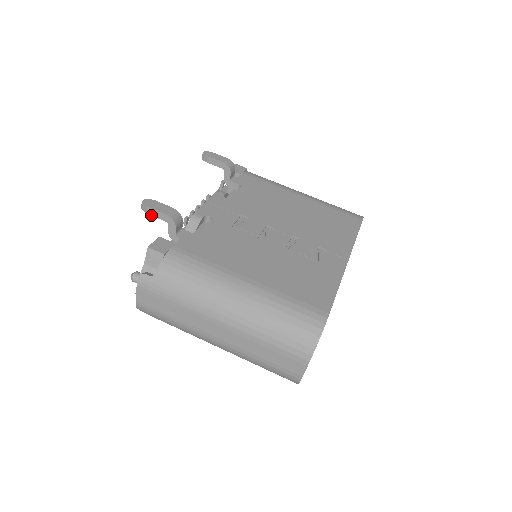
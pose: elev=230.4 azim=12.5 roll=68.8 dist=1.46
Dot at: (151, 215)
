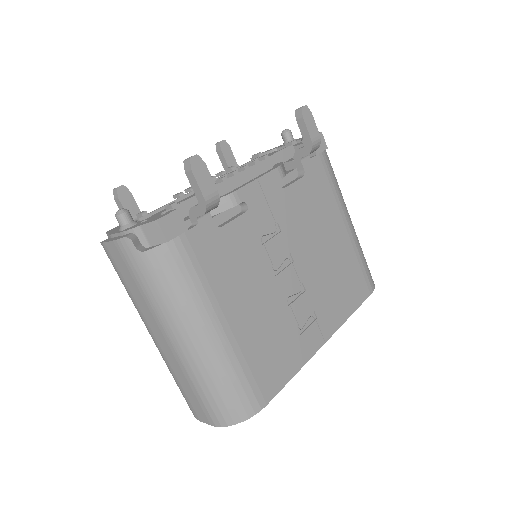
Dot at: (188, 179)
